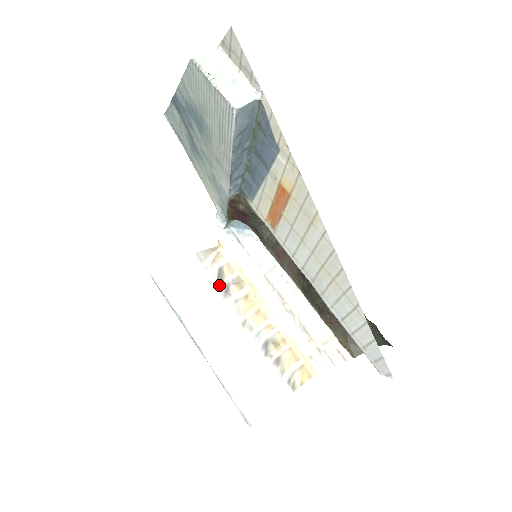
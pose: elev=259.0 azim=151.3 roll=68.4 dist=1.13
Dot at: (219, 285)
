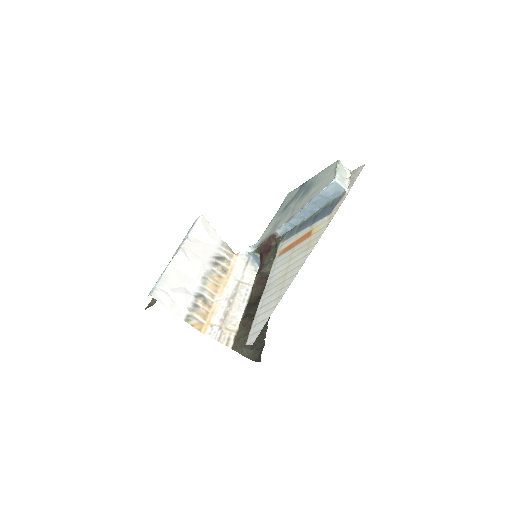
Dot at: (216, 258)
